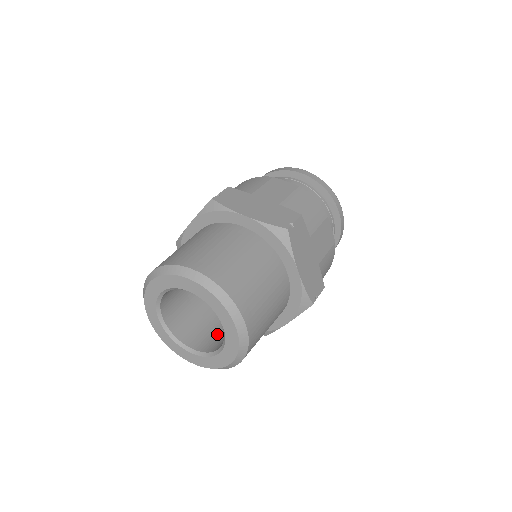
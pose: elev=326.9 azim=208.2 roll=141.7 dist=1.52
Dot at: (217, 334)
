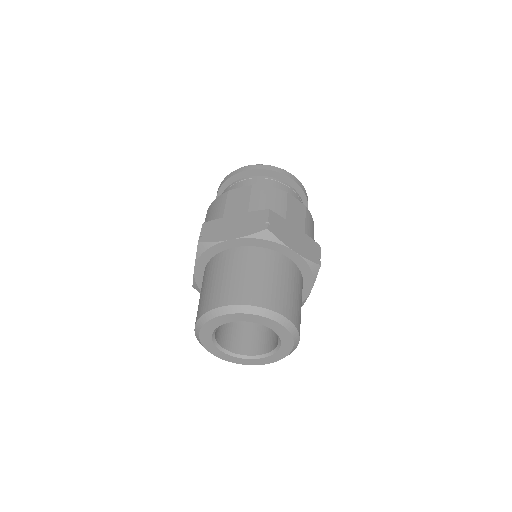
Dot at: (240, 334)
